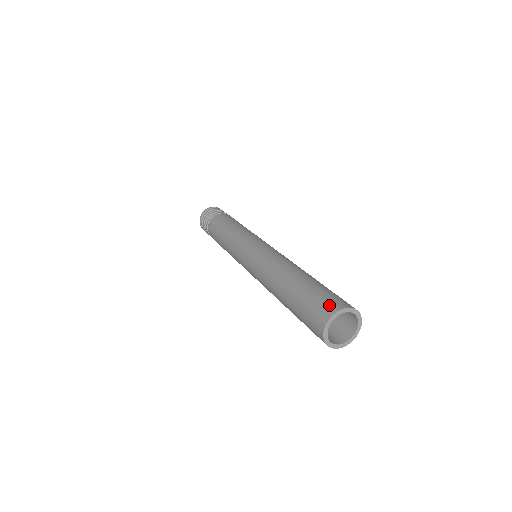
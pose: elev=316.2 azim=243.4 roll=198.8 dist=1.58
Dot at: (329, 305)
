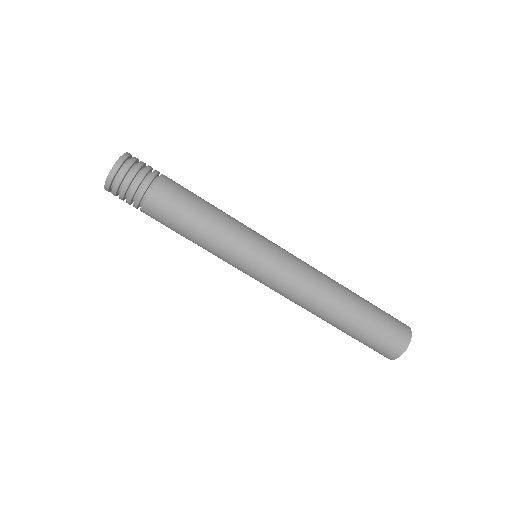
Dot at: (402, 335)
